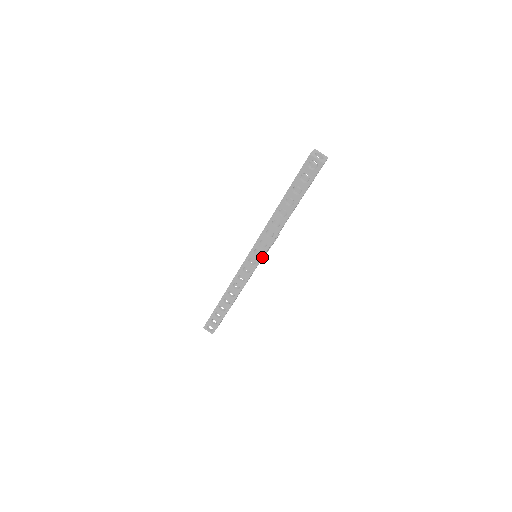
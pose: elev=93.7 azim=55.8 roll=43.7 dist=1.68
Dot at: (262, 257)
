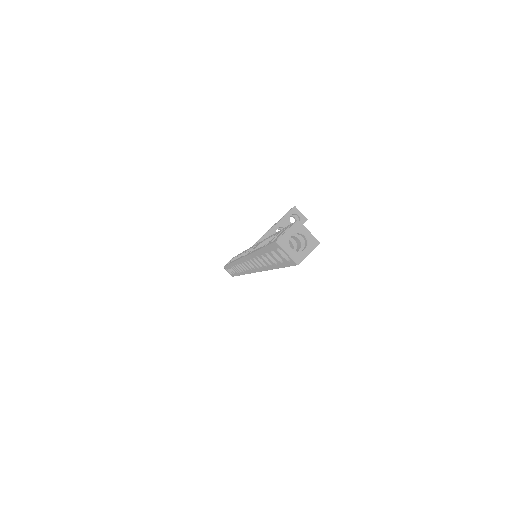
Dot at: (254, 272)
